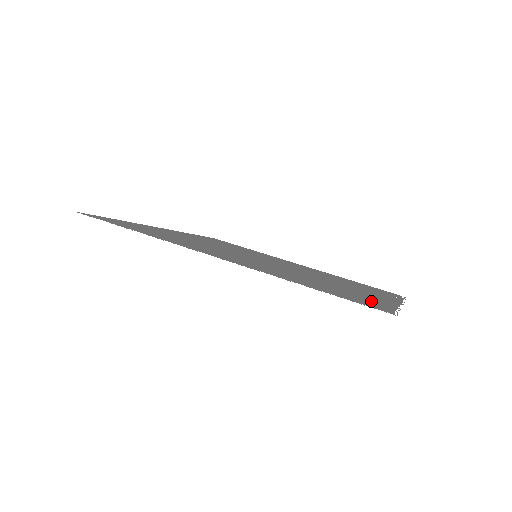
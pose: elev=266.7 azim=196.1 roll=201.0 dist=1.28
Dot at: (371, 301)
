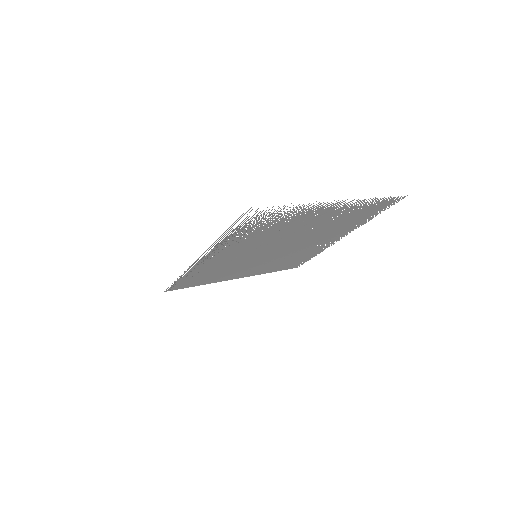
Dot at: (376, 212)
